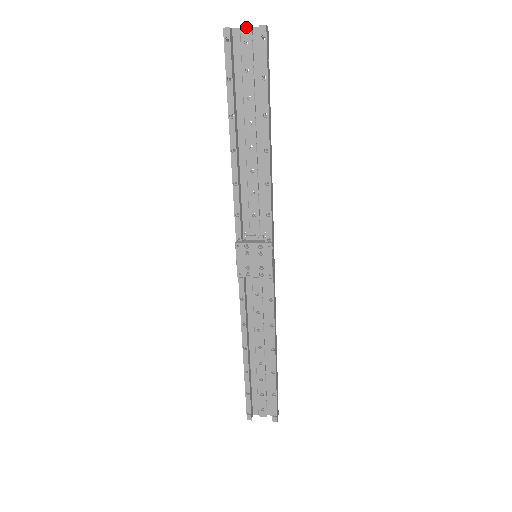
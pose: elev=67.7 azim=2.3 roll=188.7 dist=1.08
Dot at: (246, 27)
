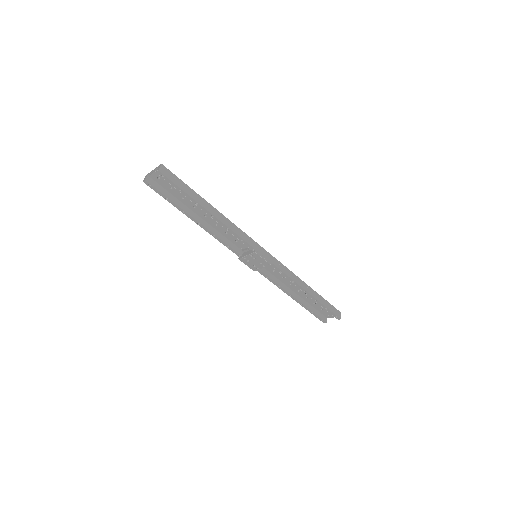
Dot at: (152, 171)
